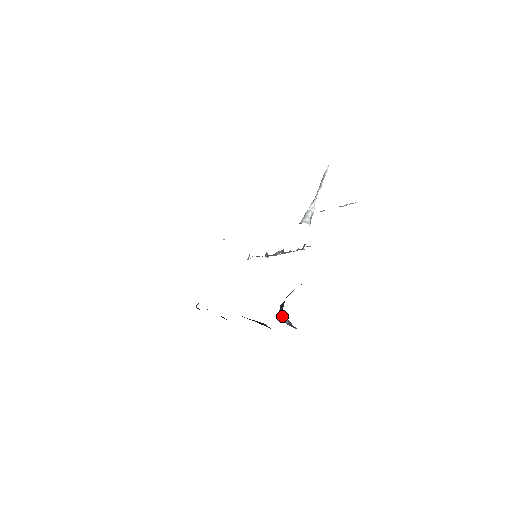
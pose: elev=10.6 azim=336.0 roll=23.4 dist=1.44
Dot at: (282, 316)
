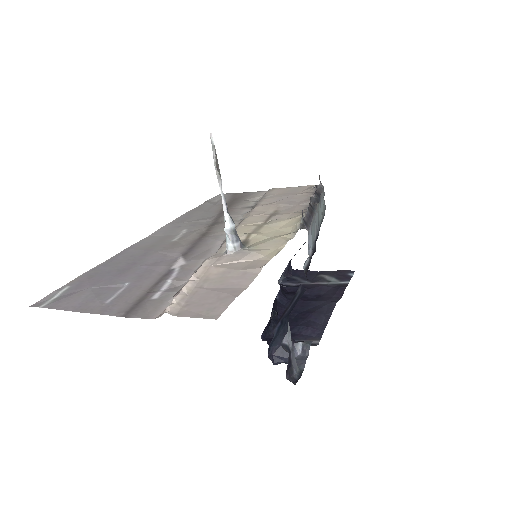
Dot at: (282, 355)
